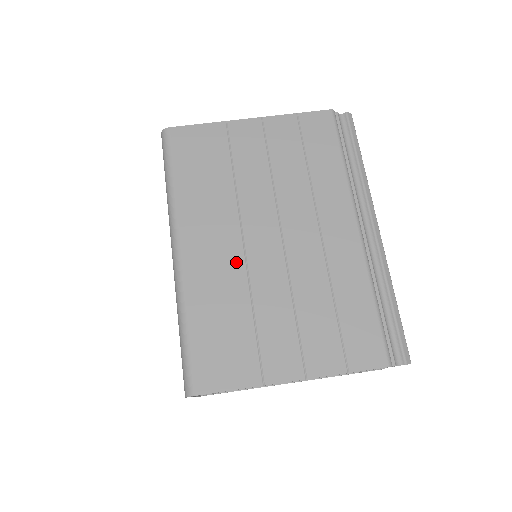
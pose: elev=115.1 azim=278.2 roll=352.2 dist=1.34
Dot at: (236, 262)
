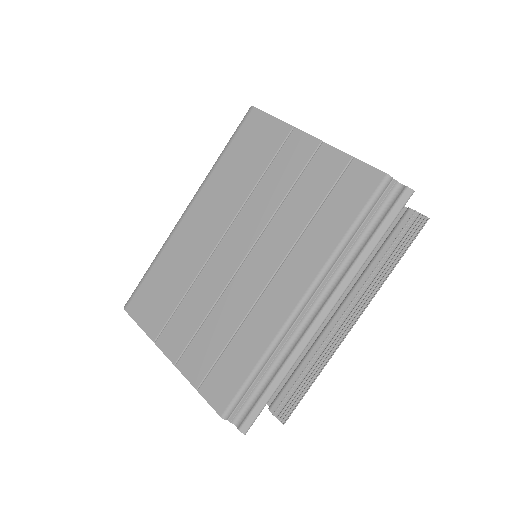
Dot at: (206, 249)
